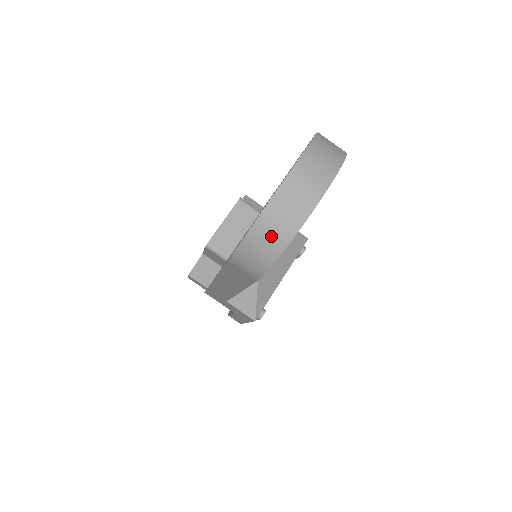
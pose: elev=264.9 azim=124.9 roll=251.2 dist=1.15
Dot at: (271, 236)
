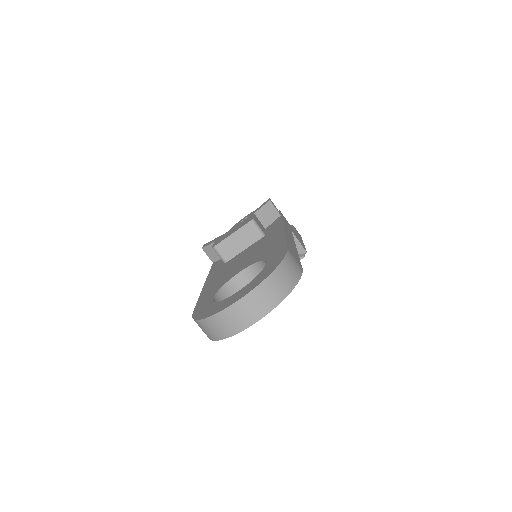
Dot at: (212, 330)
